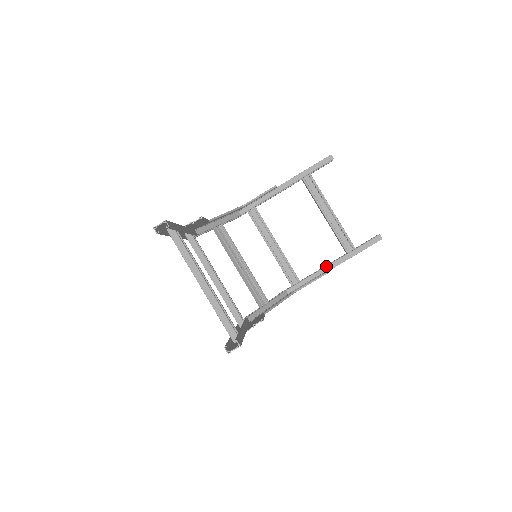
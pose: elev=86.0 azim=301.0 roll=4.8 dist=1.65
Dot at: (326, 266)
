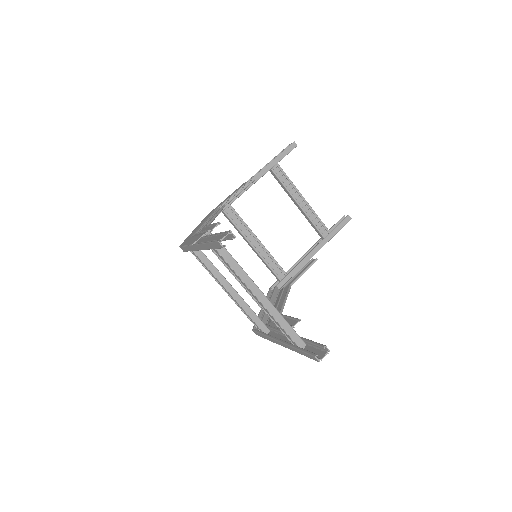
Dot at: (308, 254)
